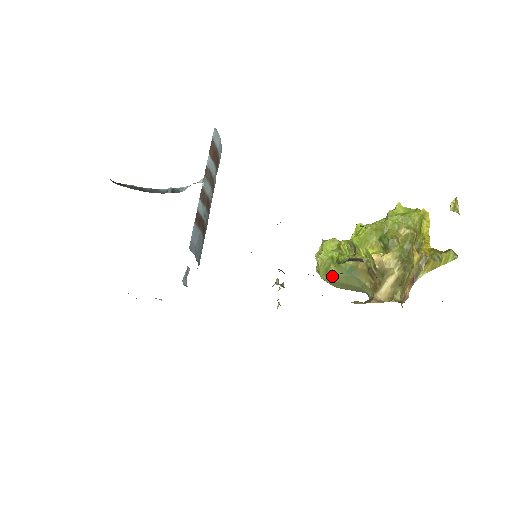
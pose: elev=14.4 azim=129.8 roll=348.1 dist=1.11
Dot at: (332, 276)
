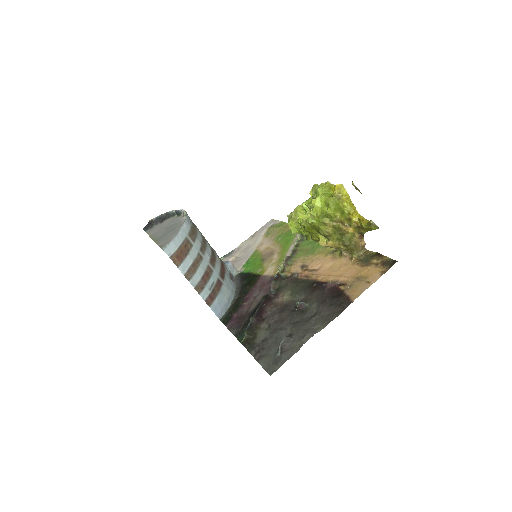
Dot at: occluded
